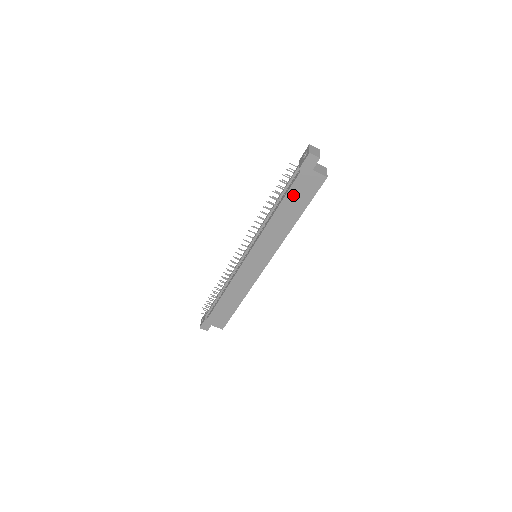
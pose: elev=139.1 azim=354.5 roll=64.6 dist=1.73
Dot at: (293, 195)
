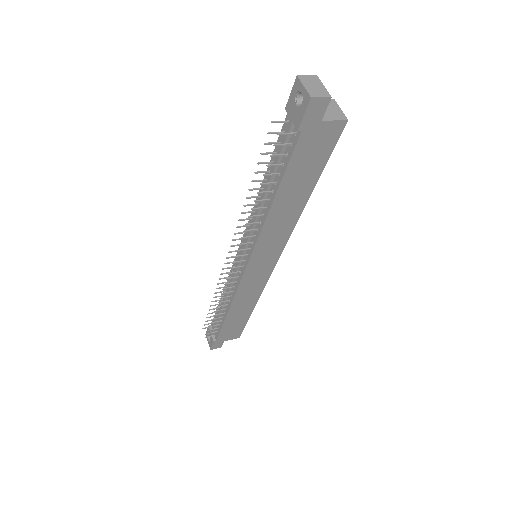
Dot at: (296, 169)
